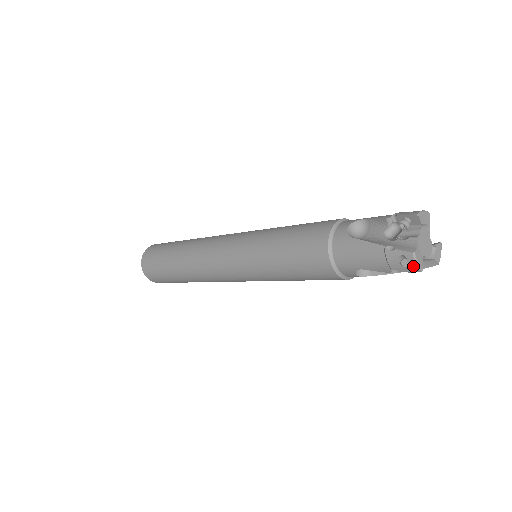
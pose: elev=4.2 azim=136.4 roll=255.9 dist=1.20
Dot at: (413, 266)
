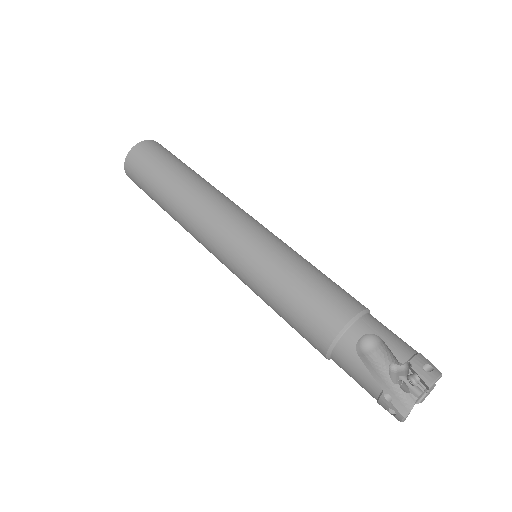
Dot at: (398, 419)
